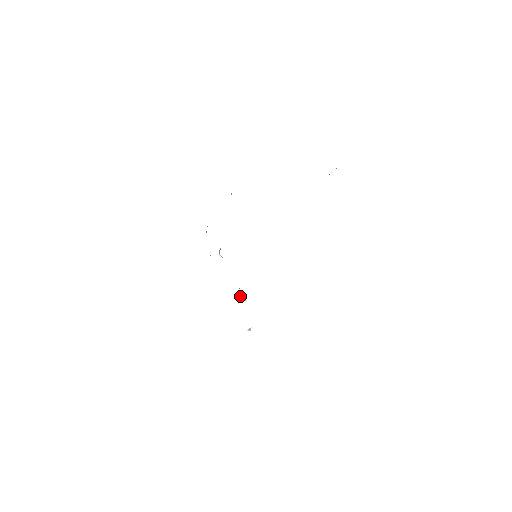
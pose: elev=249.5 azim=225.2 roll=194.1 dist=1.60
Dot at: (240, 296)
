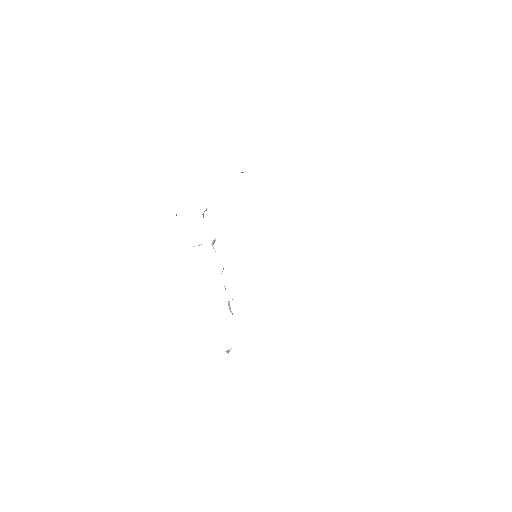
Dot at: occluded
